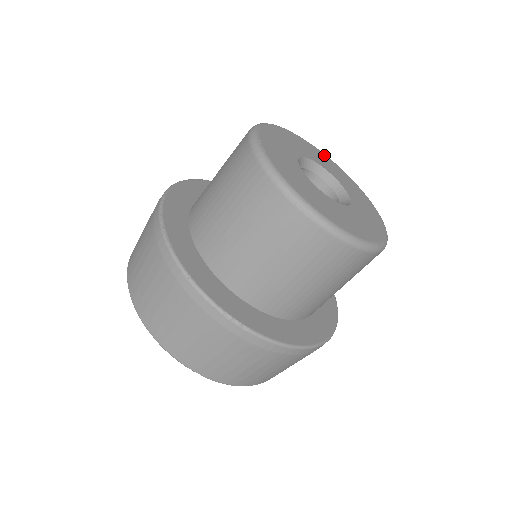
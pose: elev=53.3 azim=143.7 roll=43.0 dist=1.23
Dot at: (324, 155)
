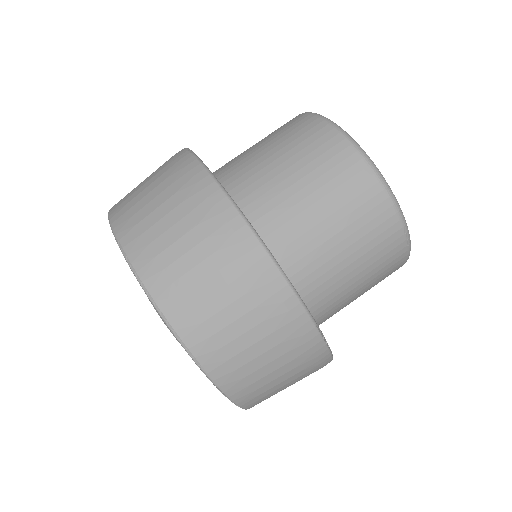
Dot at: occluded
